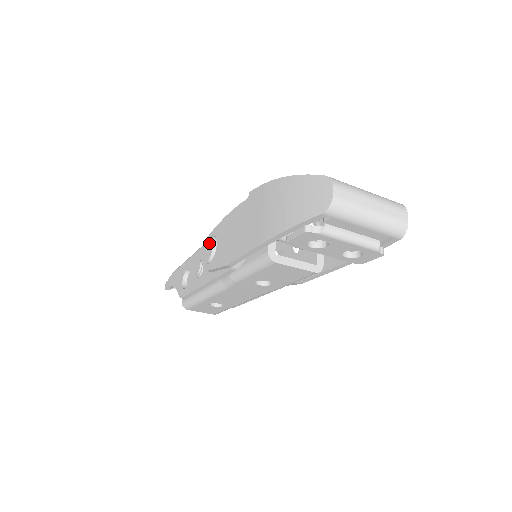
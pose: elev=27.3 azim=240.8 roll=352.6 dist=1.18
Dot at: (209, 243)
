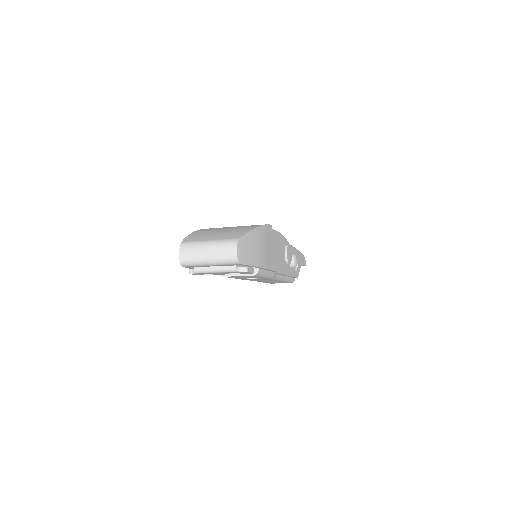
Dot at: occluded
